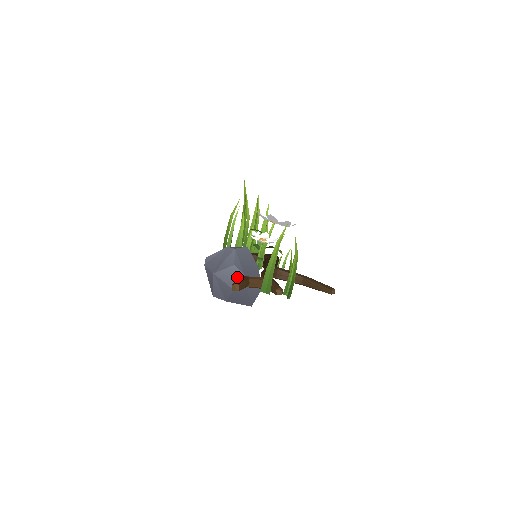
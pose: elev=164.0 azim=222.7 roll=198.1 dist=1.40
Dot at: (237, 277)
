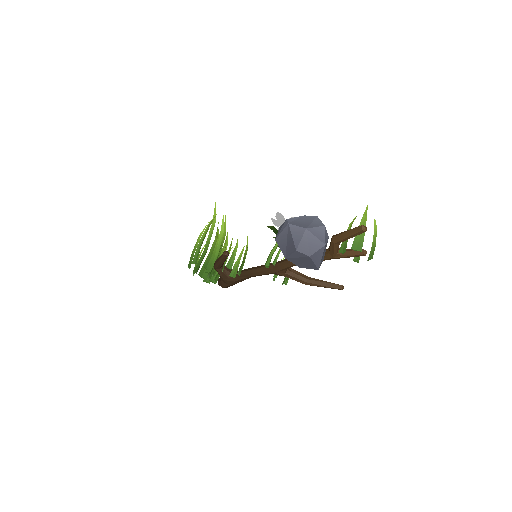
Dot at: (326, 236)
